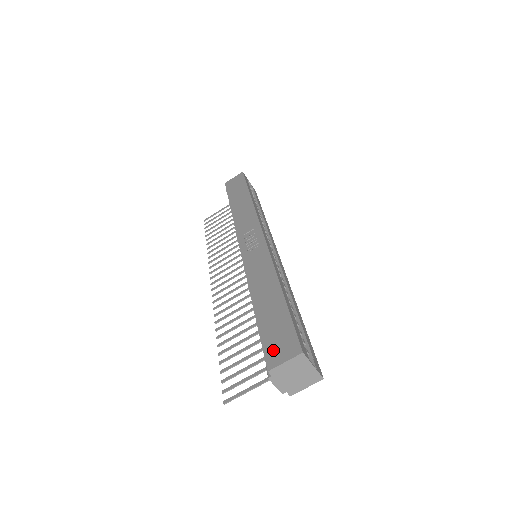
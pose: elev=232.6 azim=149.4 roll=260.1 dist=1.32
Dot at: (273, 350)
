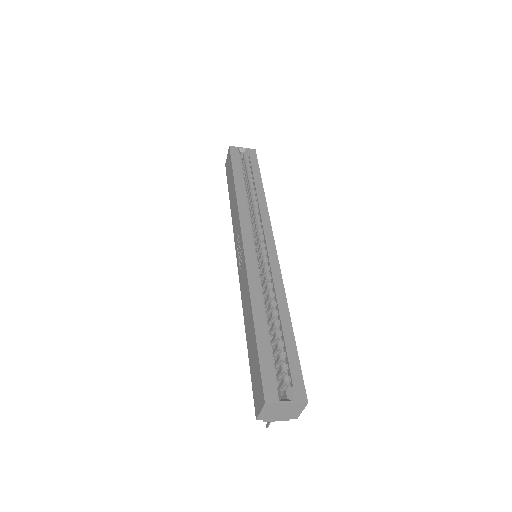
Dot at: (255, 396)
